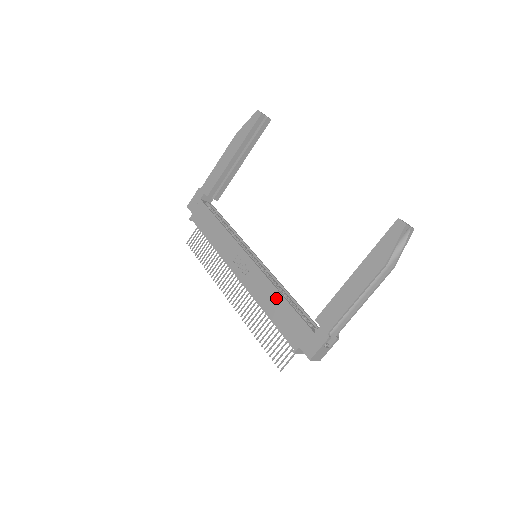
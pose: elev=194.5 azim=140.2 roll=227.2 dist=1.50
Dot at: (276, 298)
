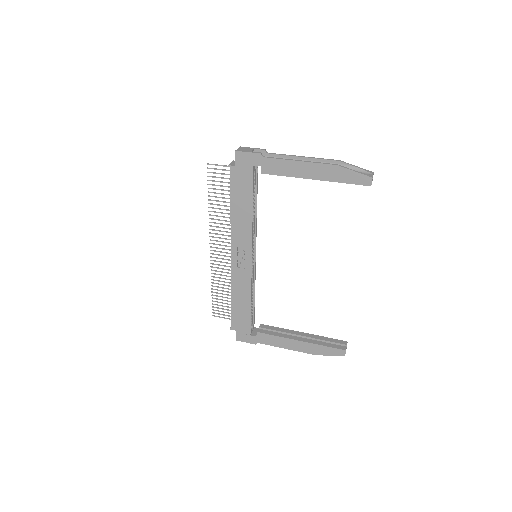
Dot at: (246, 300)
